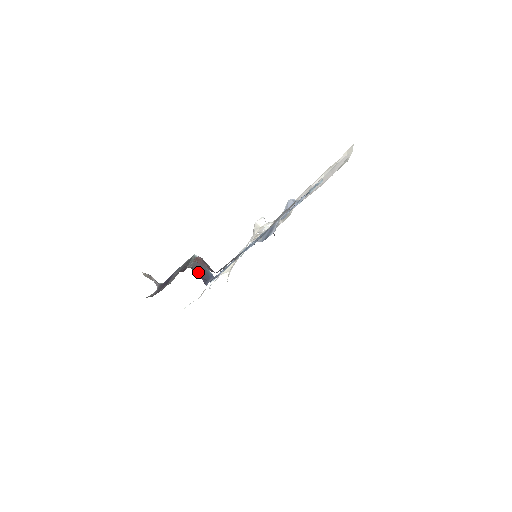
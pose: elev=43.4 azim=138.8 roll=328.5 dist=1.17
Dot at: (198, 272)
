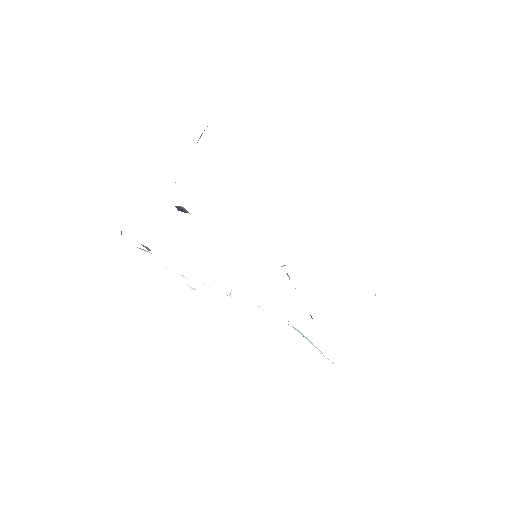
Dot at: (177, 207)
